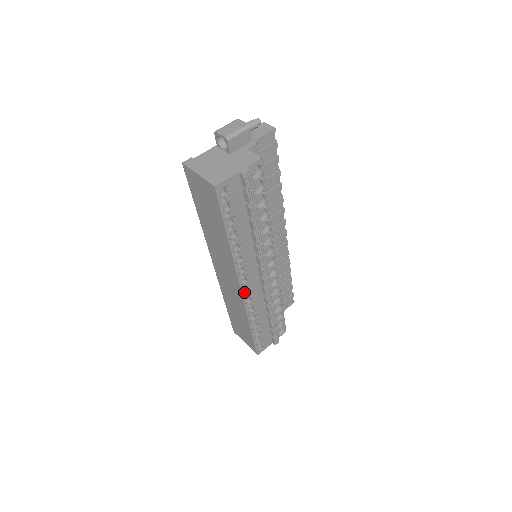
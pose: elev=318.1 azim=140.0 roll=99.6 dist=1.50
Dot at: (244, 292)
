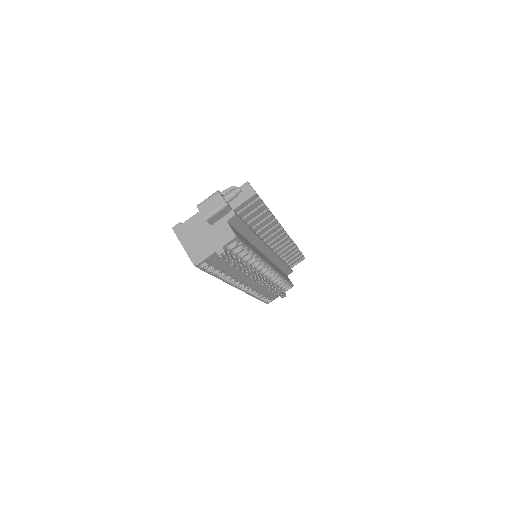
Dot at: occluded
